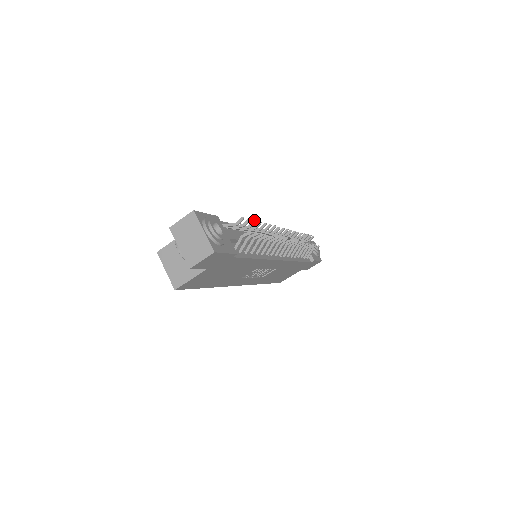
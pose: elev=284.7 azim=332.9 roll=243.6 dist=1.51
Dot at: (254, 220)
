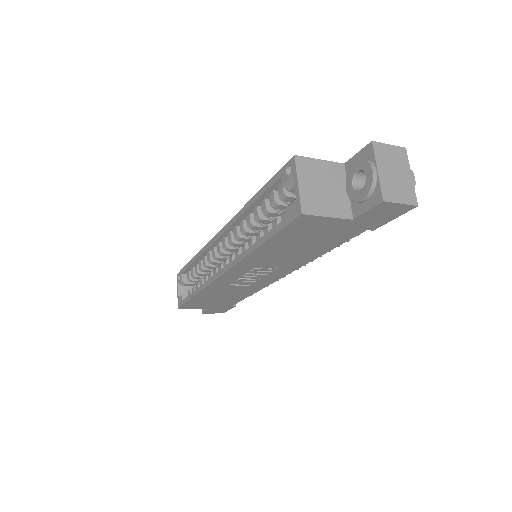
Dot at: occluded
